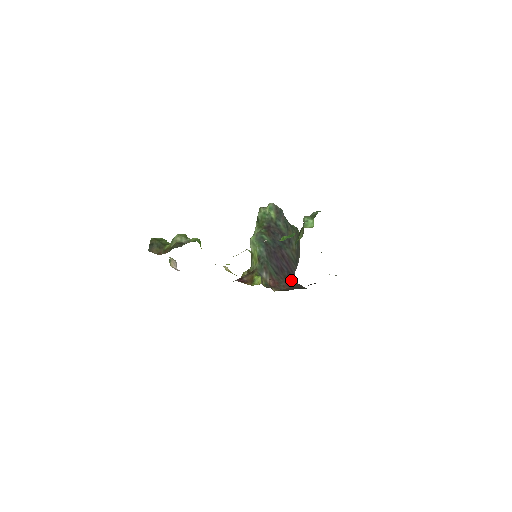
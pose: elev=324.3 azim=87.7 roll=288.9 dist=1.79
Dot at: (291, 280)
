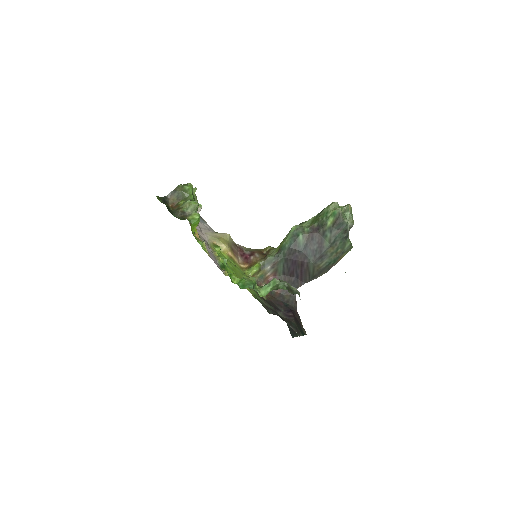
Dot at: occluded
